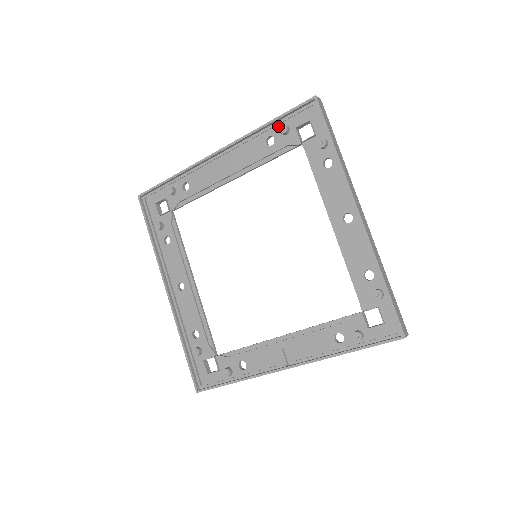
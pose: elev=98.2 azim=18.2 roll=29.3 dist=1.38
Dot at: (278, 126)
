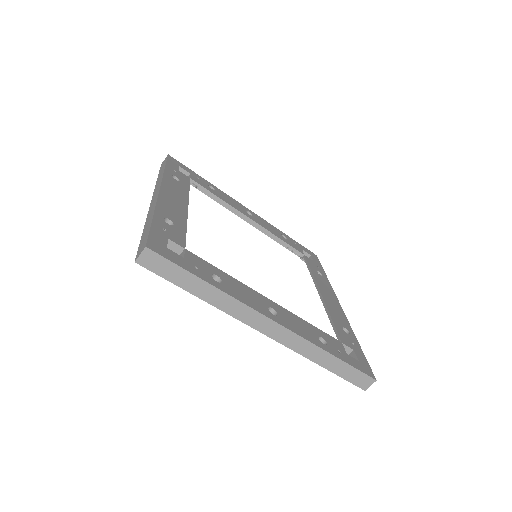
Dot at: occluded
